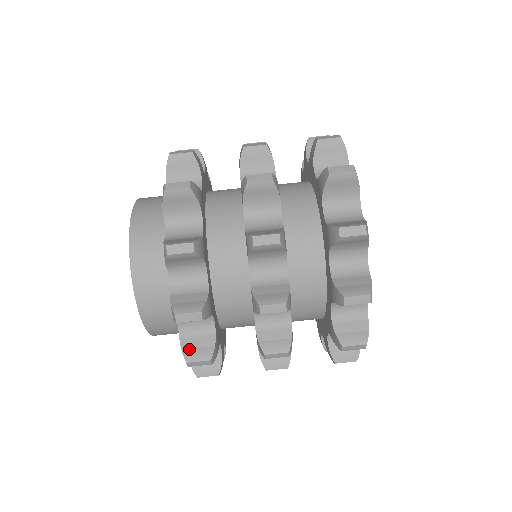
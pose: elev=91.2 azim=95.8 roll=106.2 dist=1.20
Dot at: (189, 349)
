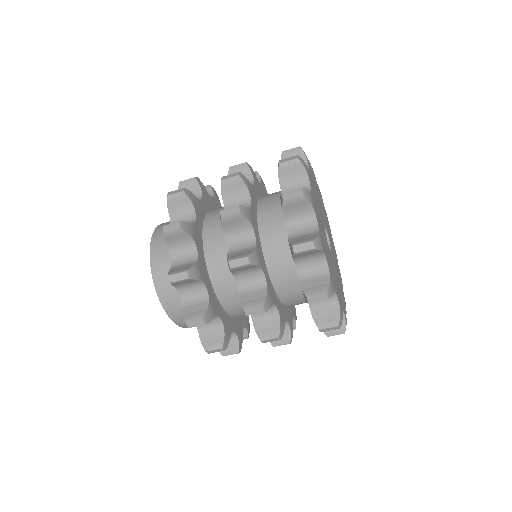
Dot at: (206, 341)
